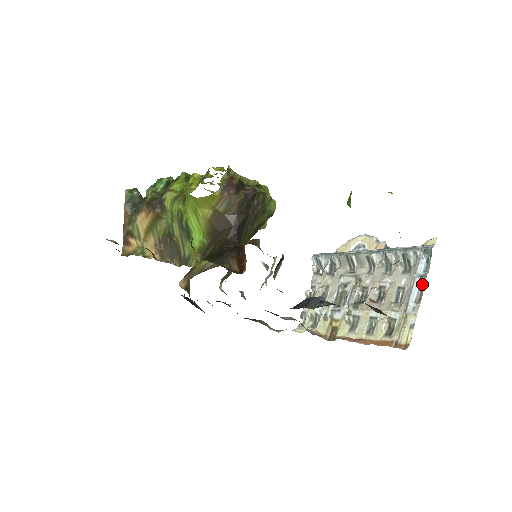
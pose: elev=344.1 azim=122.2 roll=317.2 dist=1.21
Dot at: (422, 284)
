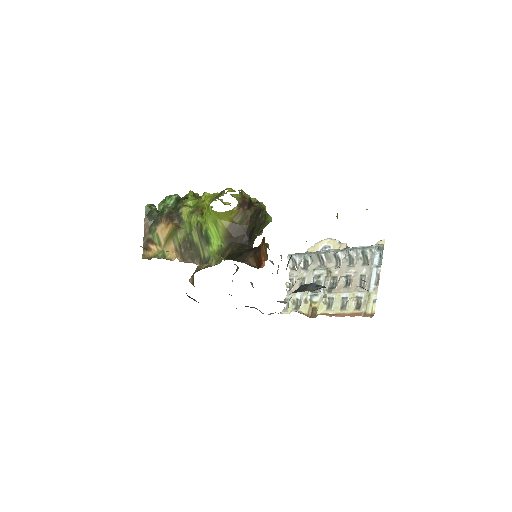
Dot at: (378, 272)
